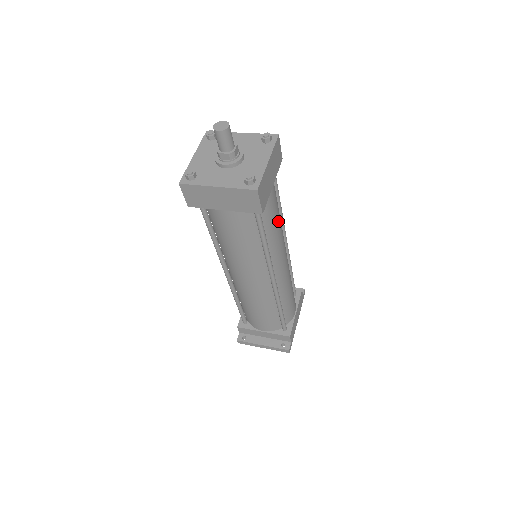
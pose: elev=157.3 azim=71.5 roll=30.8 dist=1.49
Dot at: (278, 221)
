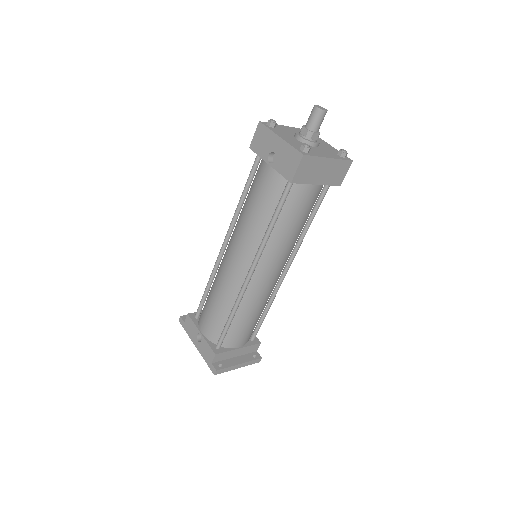
Dot at: occluded
